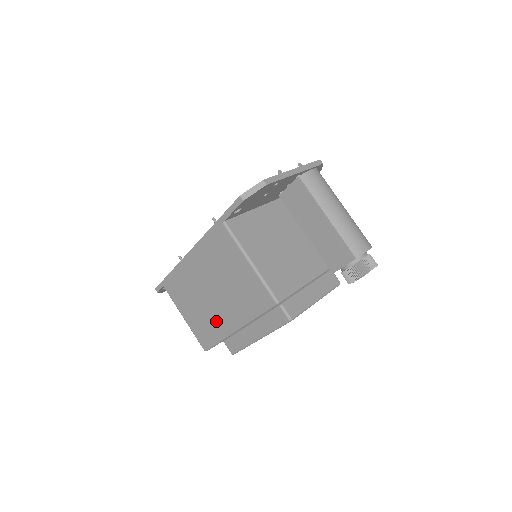
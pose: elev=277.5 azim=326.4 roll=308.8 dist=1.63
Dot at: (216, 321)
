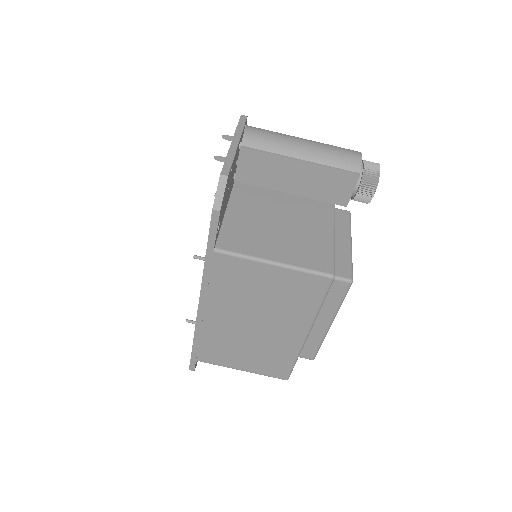
Dot at: (278, 346)
